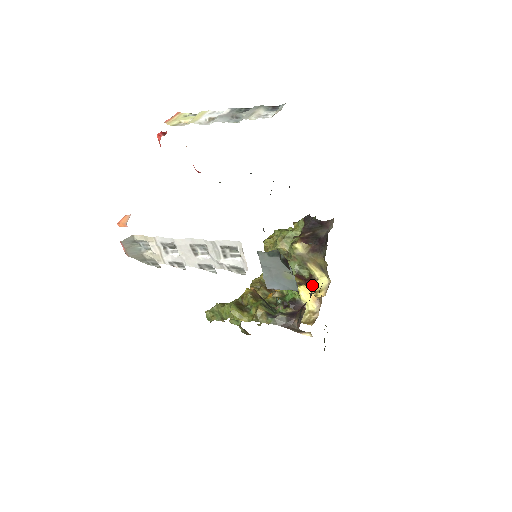
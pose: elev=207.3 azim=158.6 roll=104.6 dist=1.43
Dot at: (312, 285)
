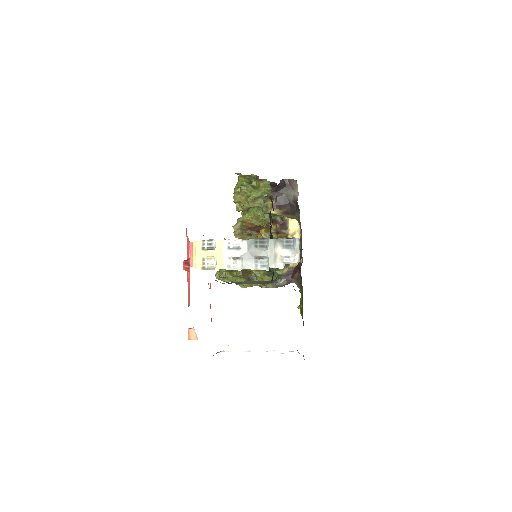
Dot at: (286, 226)
